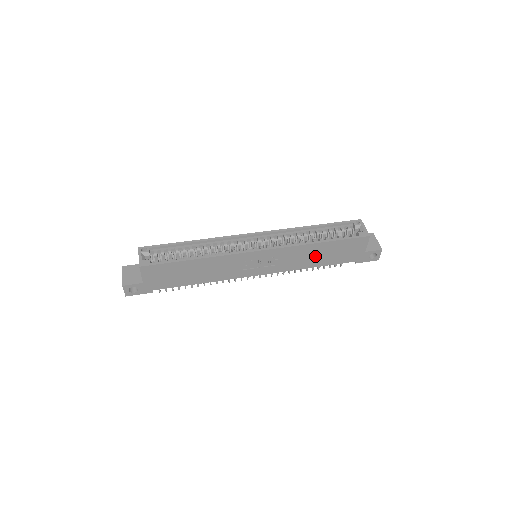
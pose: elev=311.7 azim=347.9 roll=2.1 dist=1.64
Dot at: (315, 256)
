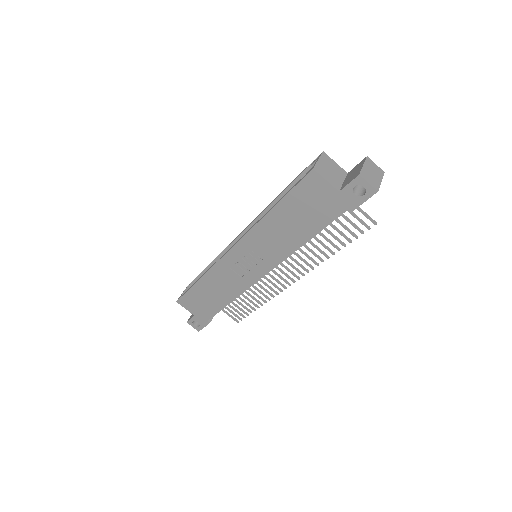
Dot at: (287, 229)
